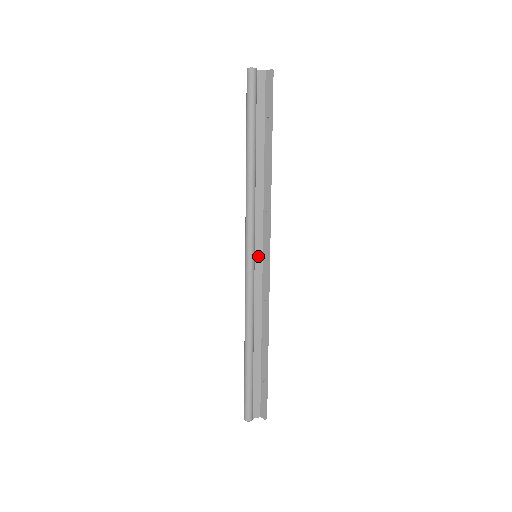
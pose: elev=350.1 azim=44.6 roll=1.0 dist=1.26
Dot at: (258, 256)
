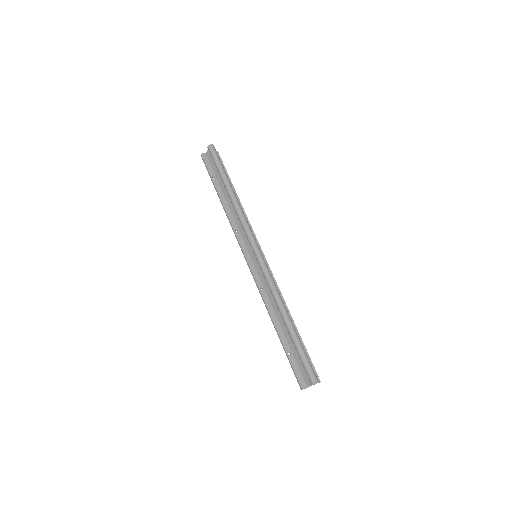
Dot at: occluded
